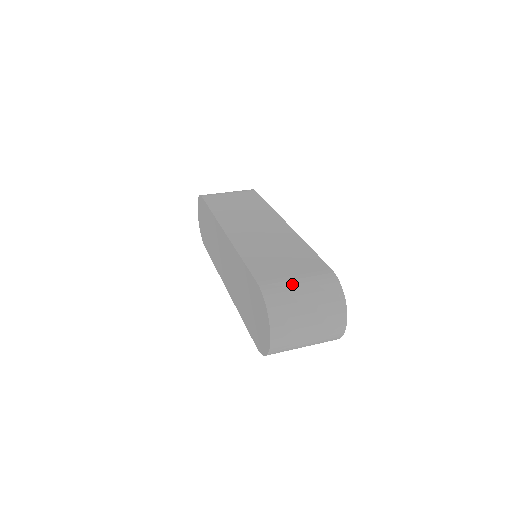
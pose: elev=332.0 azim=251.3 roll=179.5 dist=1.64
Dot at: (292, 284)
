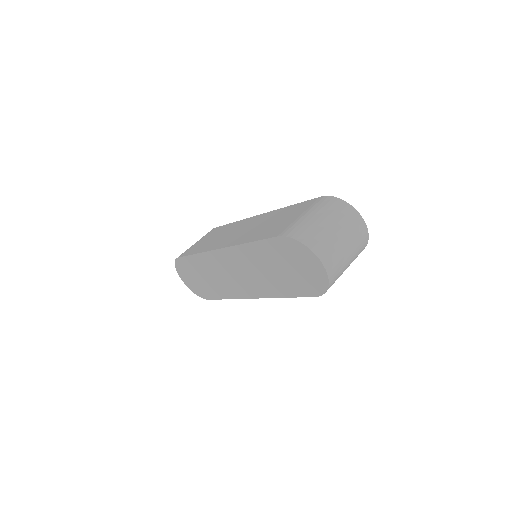
Dot at: (303, 219)
